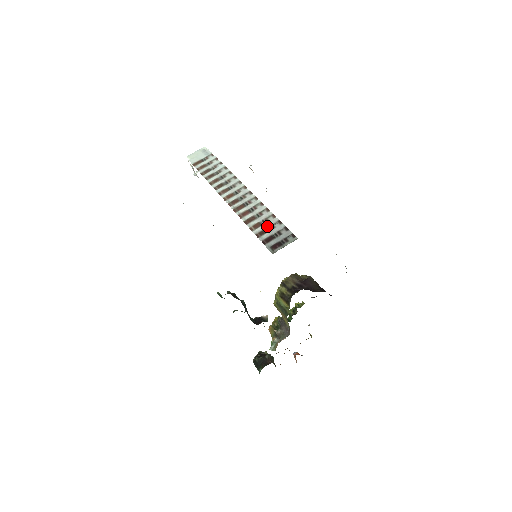
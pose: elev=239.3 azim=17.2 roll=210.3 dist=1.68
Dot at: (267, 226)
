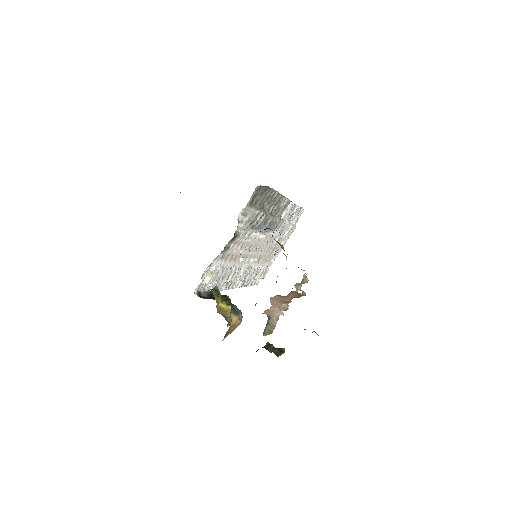
Dot at: occluded
